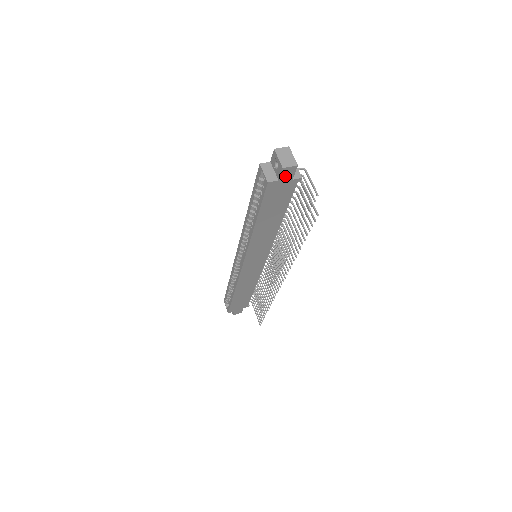
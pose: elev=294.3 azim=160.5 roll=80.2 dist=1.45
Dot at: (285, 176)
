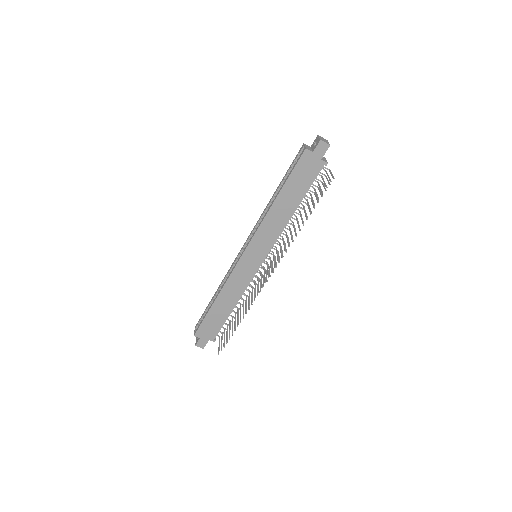
Dot at: (318, 151)
